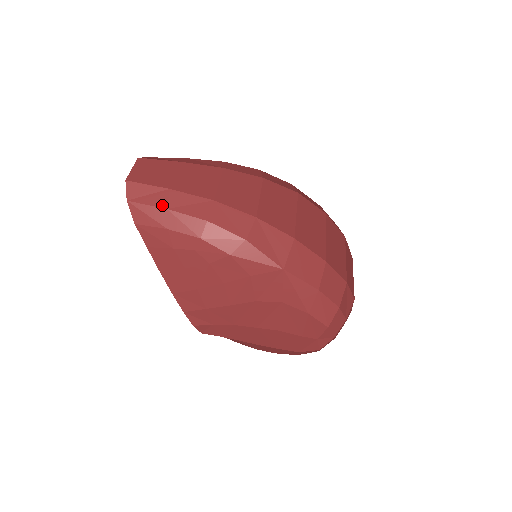
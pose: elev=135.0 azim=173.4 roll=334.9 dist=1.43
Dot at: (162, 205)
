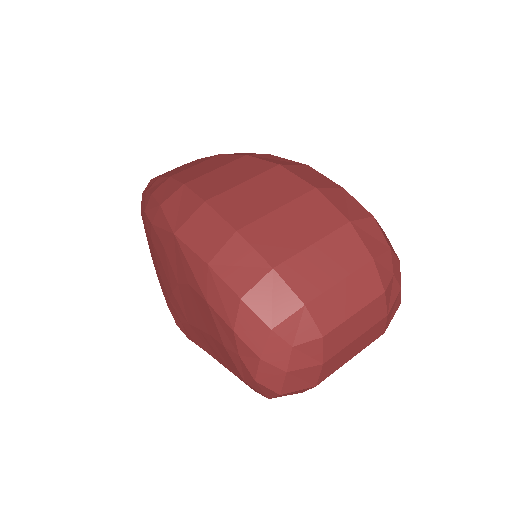
Dot at: (147, 190)
